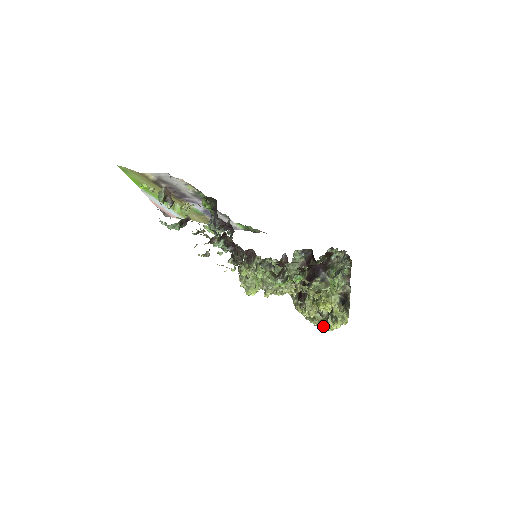
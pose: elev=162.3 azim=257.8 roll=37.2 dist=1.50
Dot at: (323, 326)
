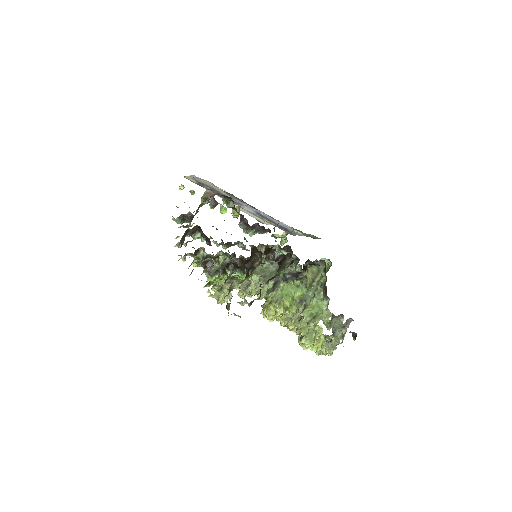
Dot at: occluded
